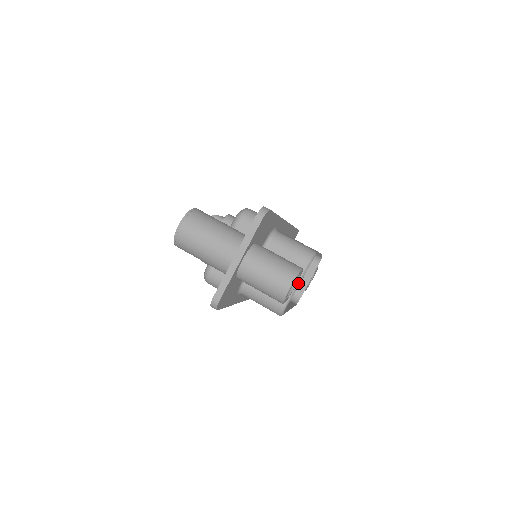
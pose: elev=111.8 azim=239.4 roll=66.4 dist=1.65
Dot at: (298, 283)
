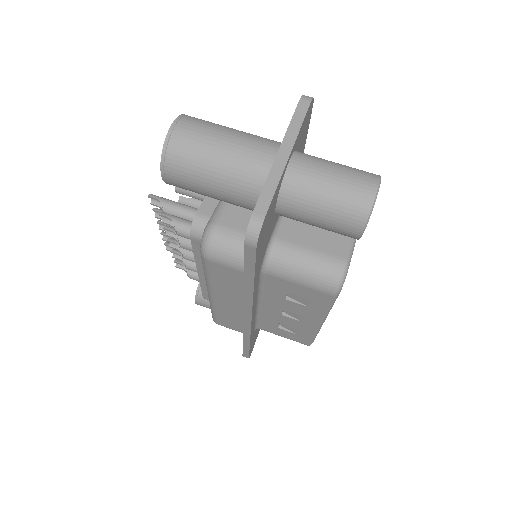
Dot at: occluded
